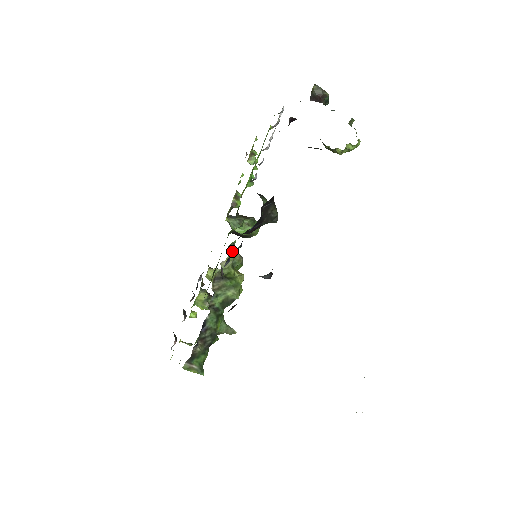
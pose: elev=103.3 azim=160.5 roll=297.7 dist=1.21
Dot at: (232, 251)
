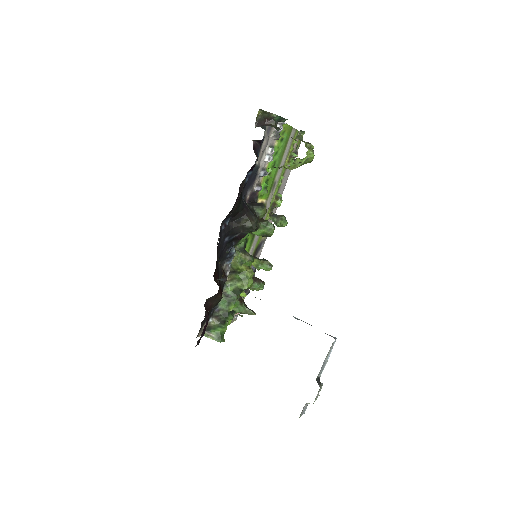
Dot at: (236, 252)
